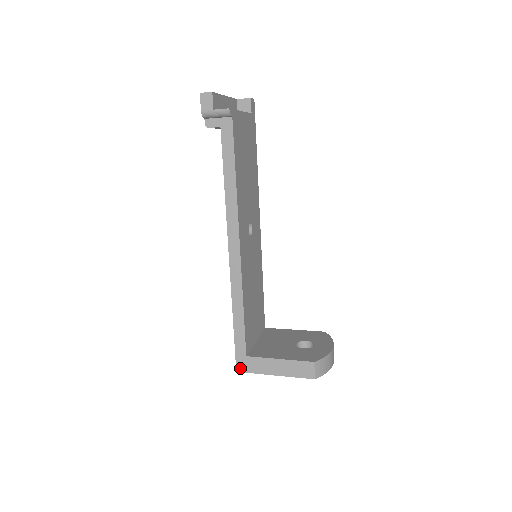
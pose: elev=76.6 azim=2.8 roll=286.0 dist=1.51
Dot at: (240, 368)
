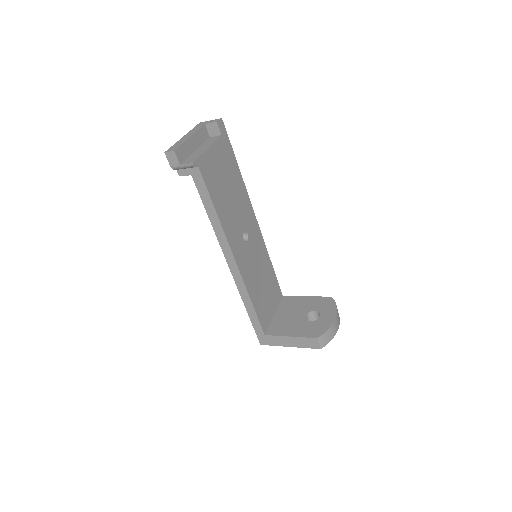
Dot at: (262, 343)
